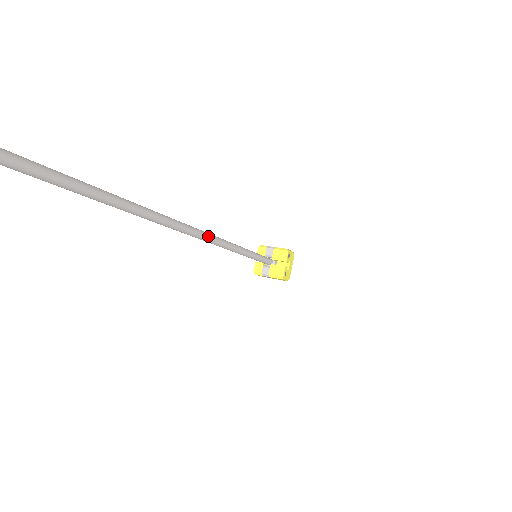
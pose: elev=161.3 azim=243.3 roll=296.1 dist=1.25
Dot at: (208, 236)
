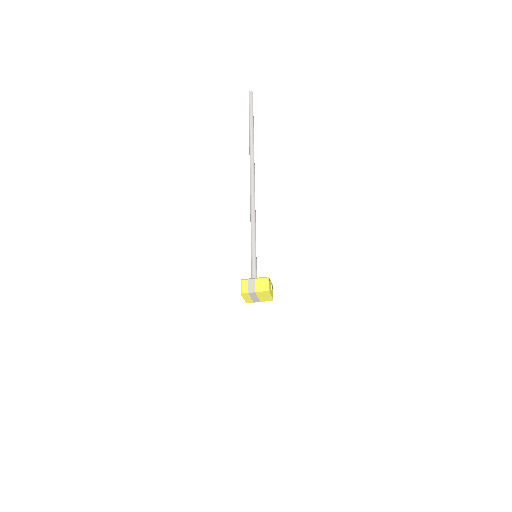
Dot at: occluded
